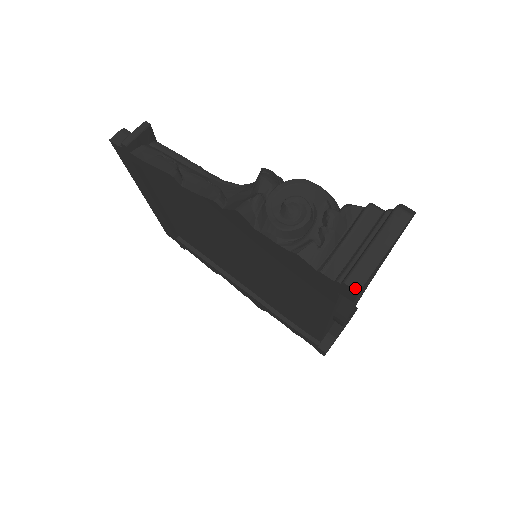
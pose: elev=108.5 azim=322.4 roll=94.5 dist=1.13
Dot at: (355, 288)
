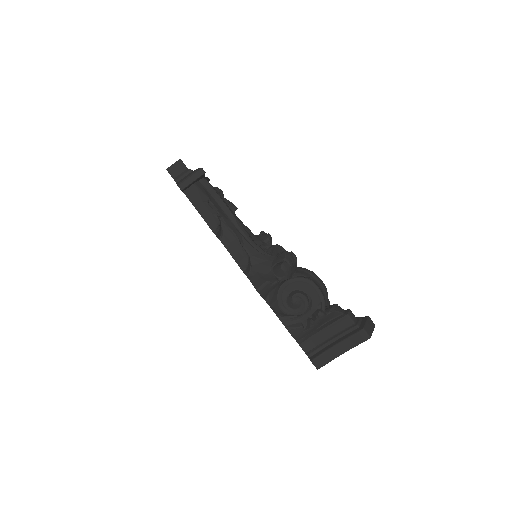
Dot at: (316, 367)
